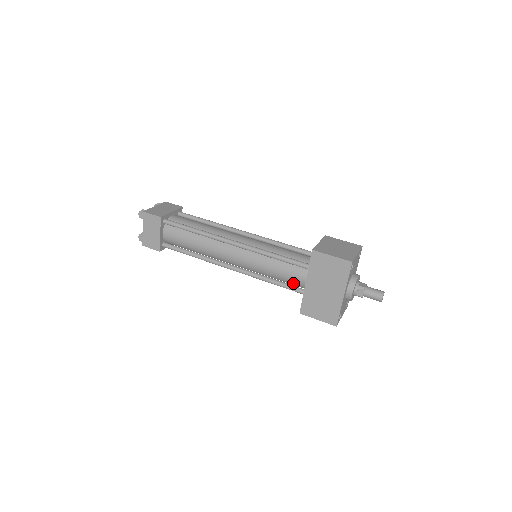
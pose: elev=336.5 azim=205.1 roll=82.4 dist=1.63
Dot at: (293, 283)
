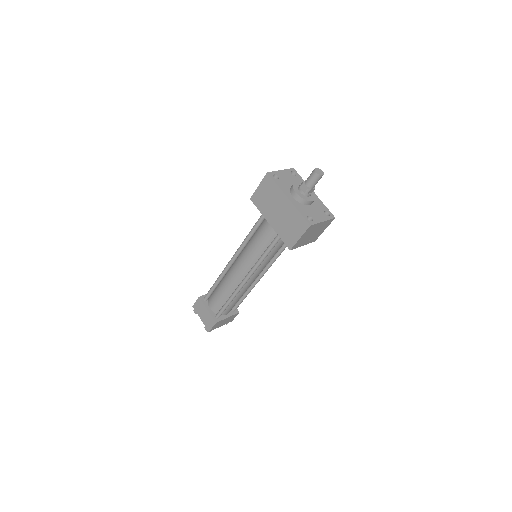
Dot at: (273, 238)
